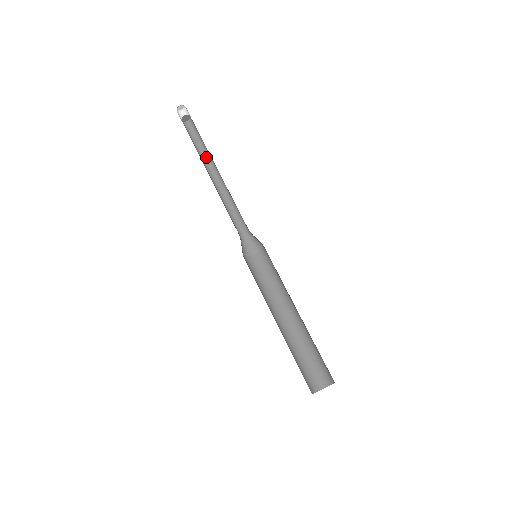
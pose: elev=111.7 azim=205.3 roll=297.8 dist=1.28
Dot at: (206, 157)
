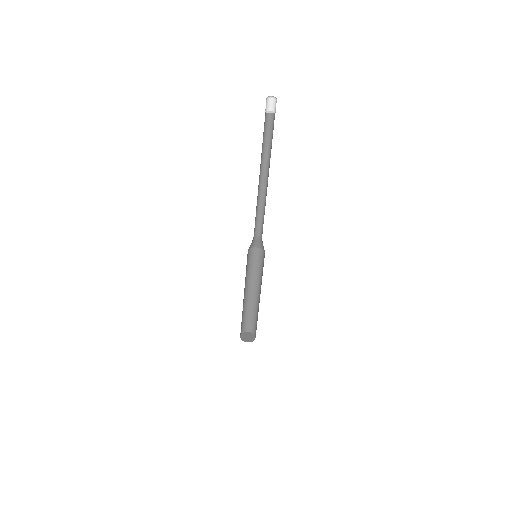
Dot at: (269, 159)
